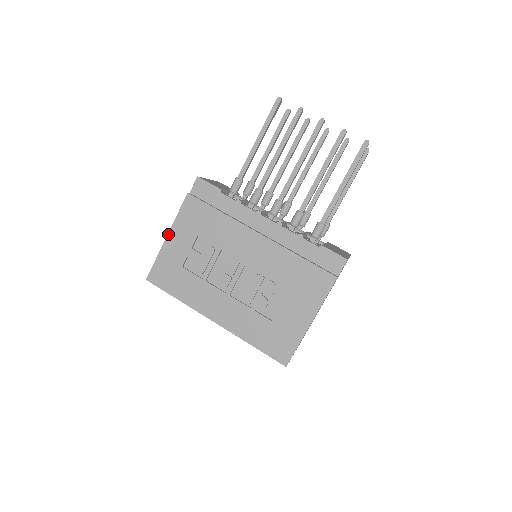
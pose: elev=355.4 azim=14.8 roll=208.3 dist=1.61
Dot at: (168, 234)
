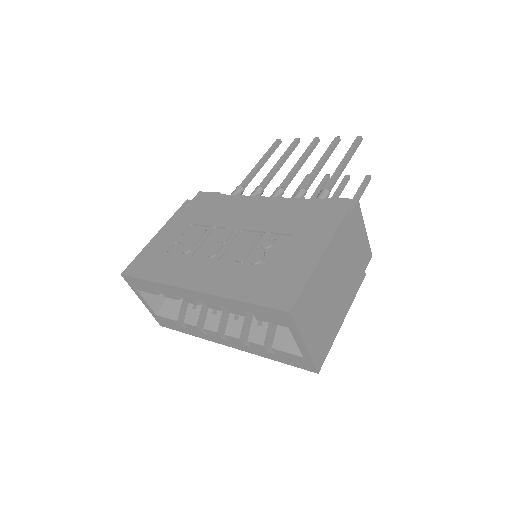
Dot at: (159, 232)
